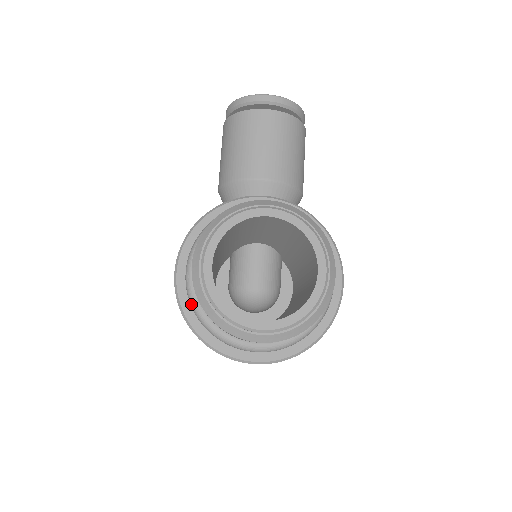
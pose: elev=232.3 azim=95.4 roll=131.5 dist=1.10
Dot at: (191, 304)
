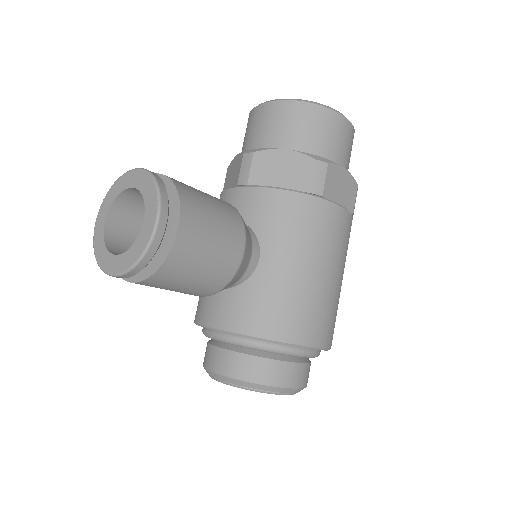
Dot at: occluded
